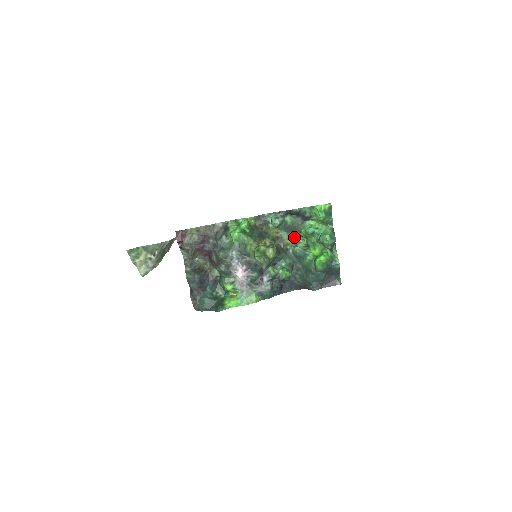
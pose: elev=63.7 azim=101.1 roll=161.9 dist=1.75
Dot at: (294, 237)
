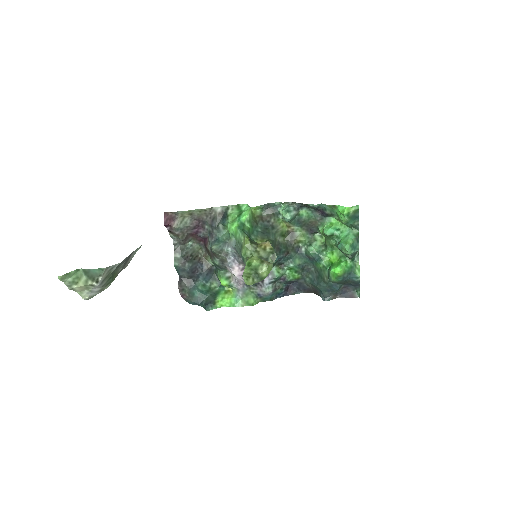
Dot at: (310, 233)
